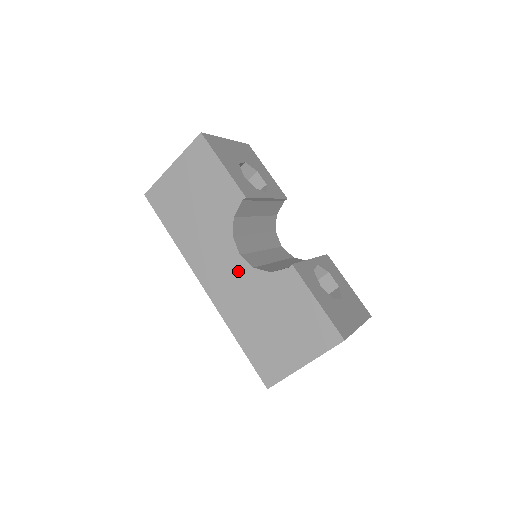
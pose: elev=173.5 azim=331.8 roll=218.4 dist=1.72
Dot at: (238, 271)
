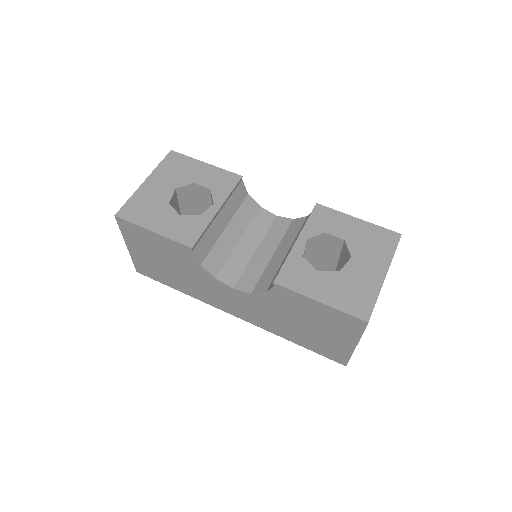
Dot at: (244, 300)
